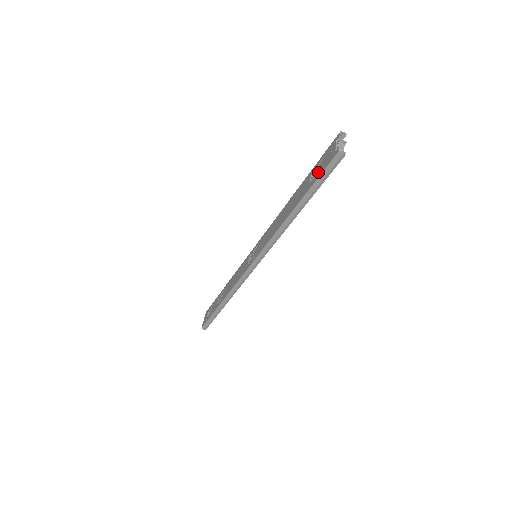
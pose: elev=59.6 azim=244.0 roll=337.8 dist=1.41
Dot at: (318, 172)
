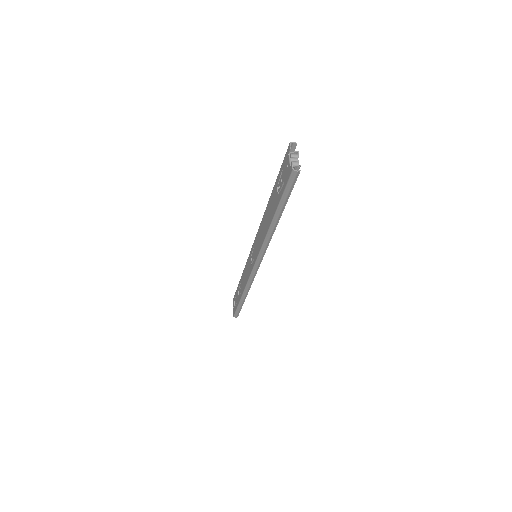
Dot at: (282, 186)
